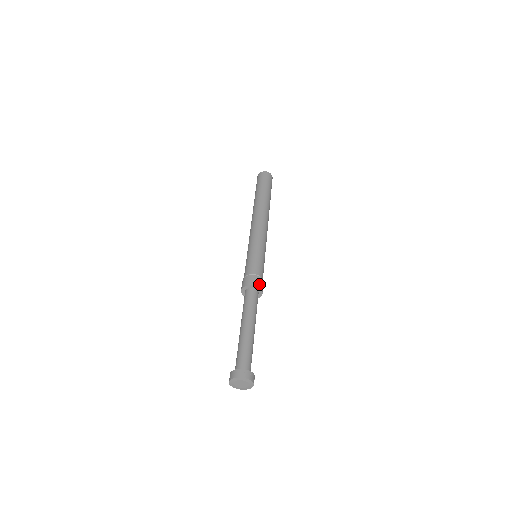
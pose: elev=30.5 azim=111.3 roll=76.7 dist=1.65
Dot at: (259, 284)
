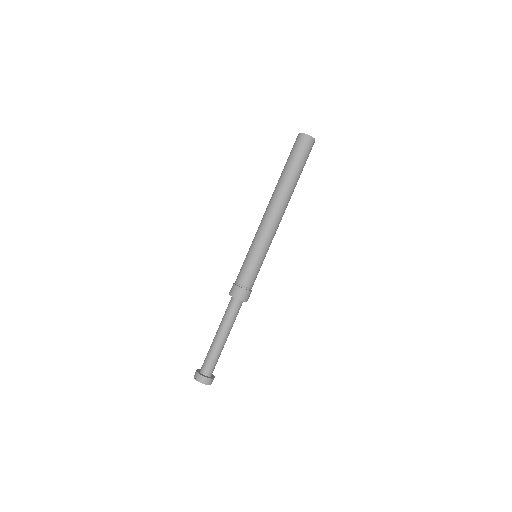
Dot at: occluded
